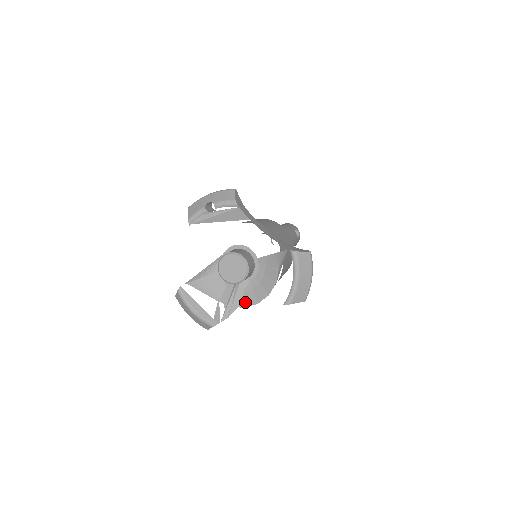
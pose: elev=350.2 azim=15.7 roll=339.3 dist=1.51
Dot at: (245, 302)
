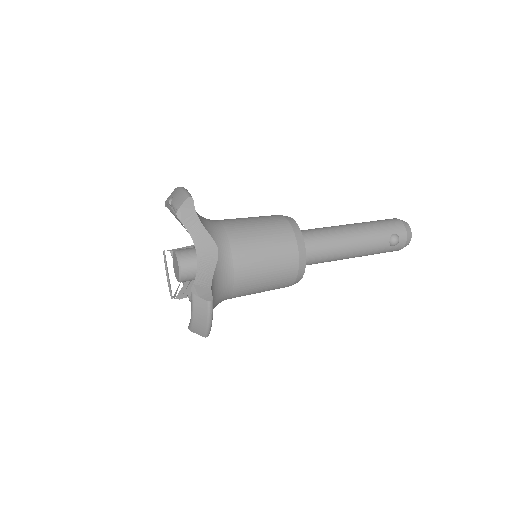
Dot at: occluded
